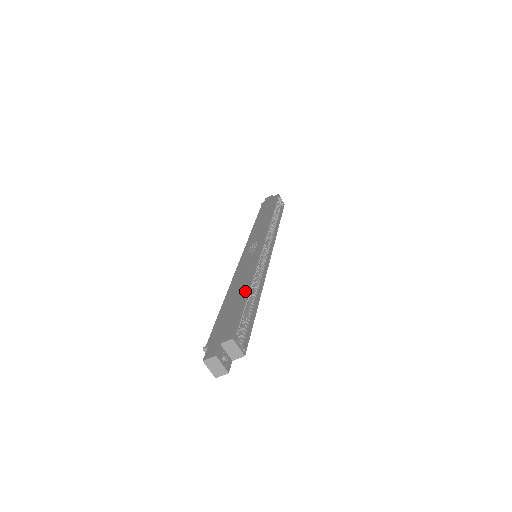
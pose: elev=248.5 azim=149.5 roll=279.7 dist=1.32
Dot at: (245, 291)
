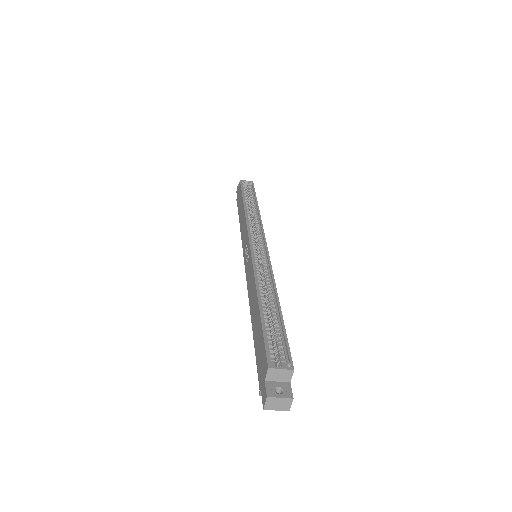
Dot at: (257, 306)
